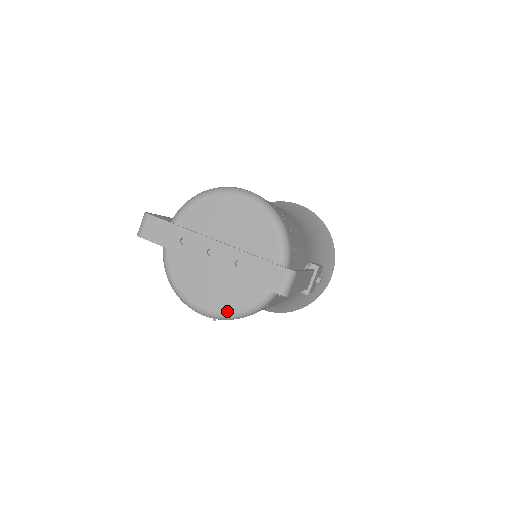
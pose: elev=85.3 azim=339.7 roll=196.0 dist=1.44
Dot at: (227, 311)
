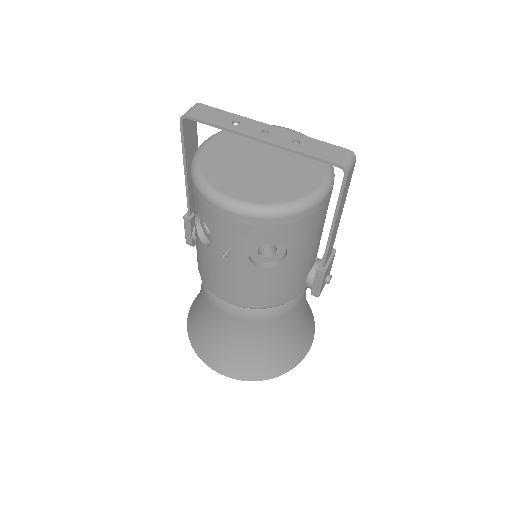
Dot at: (265, 203)
